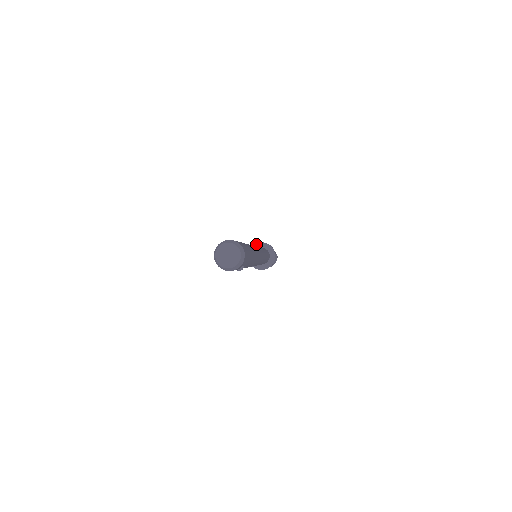
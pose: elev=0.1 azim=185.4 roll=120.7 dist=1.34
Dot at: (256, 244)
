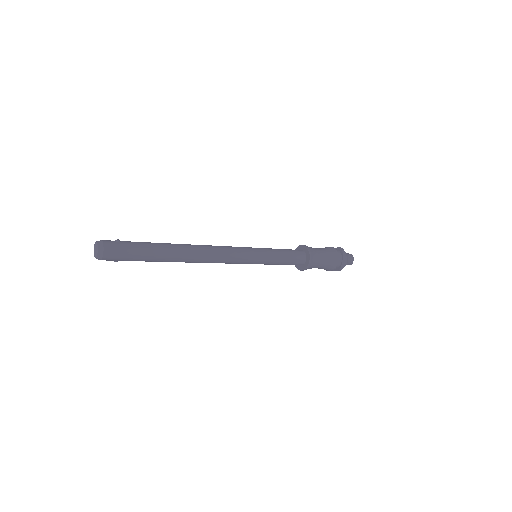
Dot at: (304, 246)
